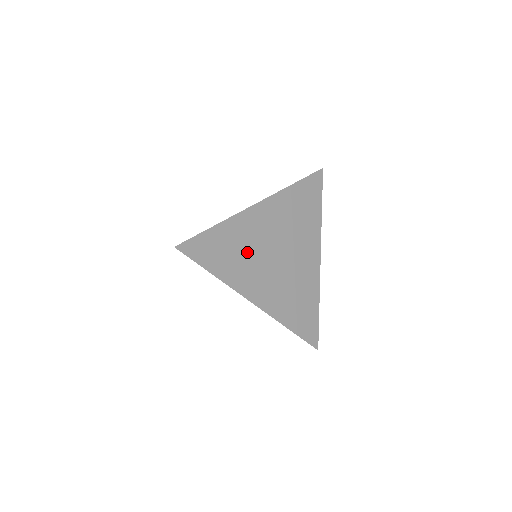
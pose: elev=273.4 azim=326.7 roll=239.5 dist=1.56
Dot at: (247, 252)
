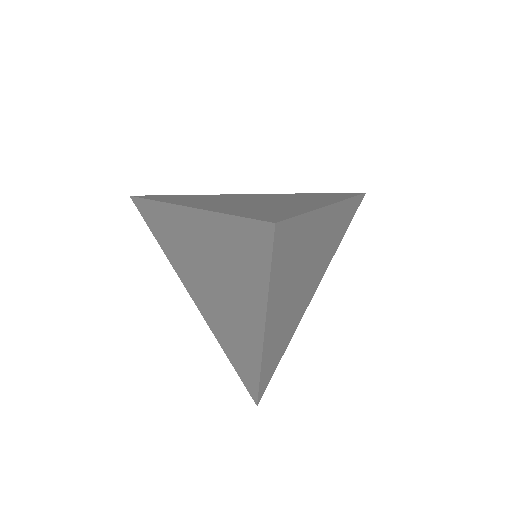
Dot at: (298, 264)
